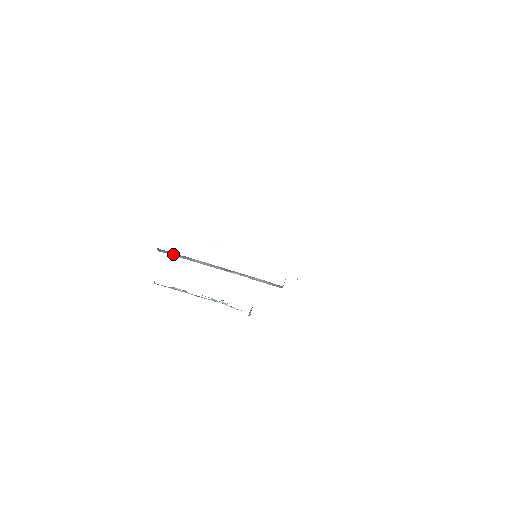
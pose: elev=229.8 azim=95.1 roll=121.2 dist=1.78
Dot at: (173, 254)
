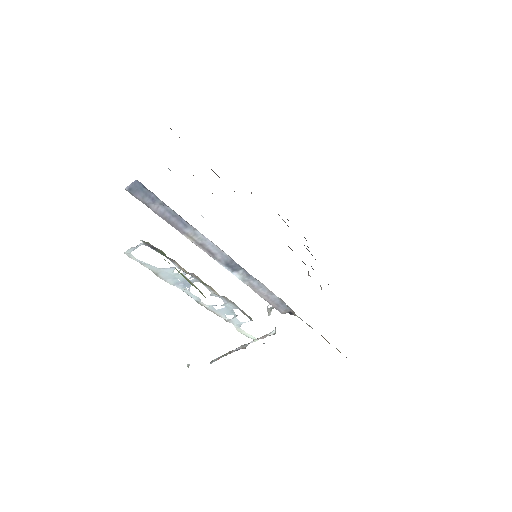
Dot at: (155, 205)
